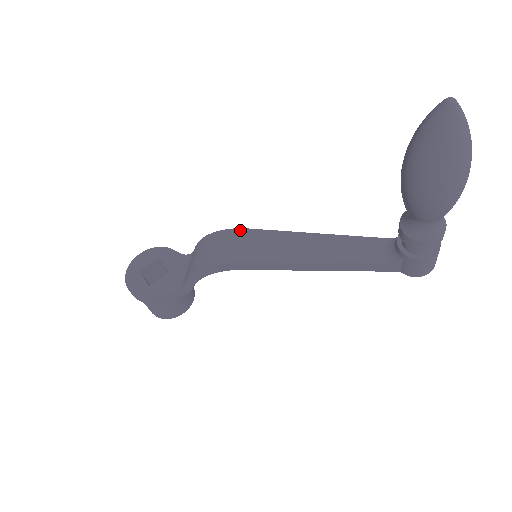
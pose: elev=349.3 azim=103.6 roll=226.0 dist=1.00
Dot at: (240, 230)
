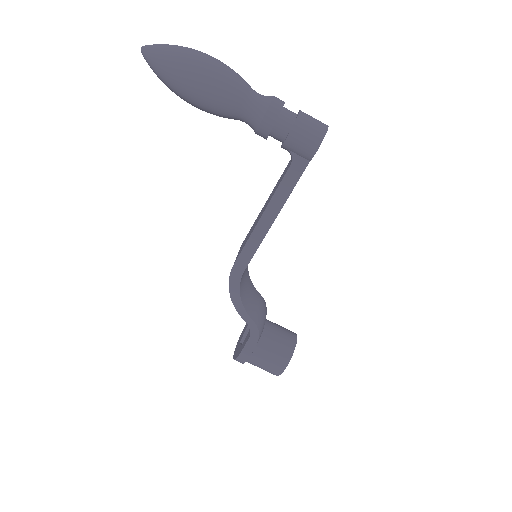
Dot at: occluded
